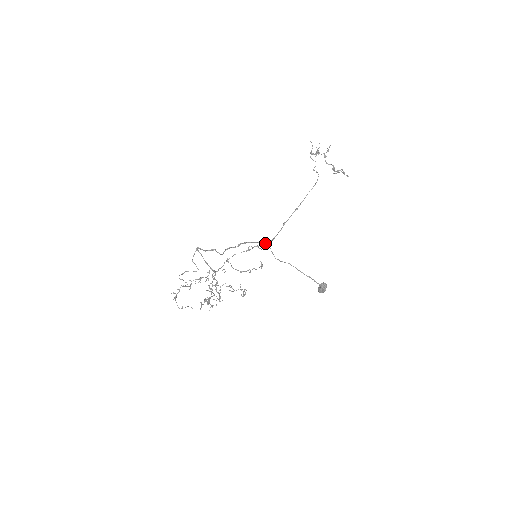
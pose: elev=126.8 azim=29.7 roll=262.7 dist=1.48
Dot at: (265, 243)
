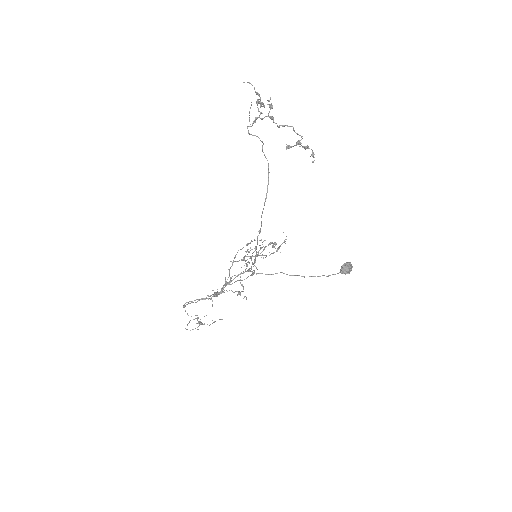
Dot at: occluded
